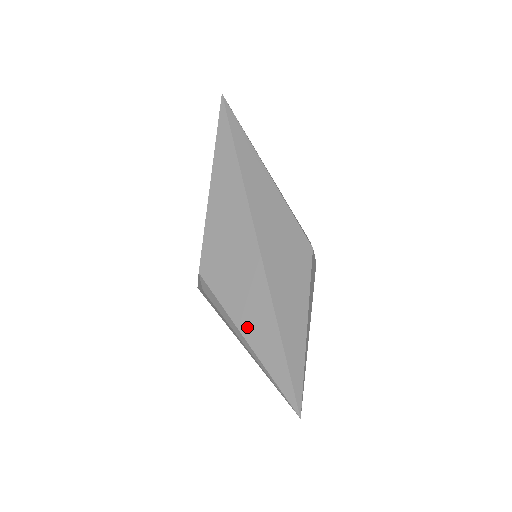
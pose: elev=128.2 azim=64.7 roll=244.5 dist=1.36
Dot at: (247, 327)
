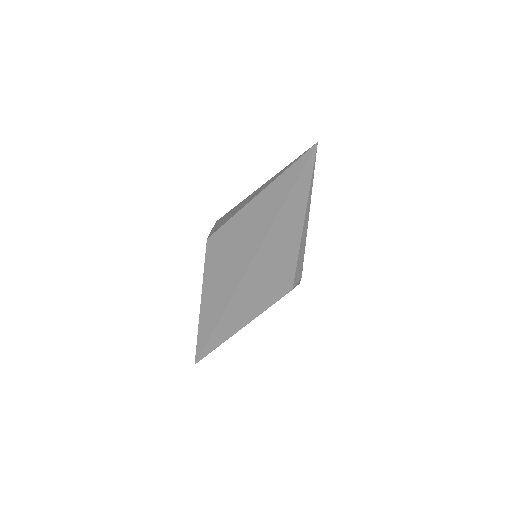
Dot at: (205, 303)
